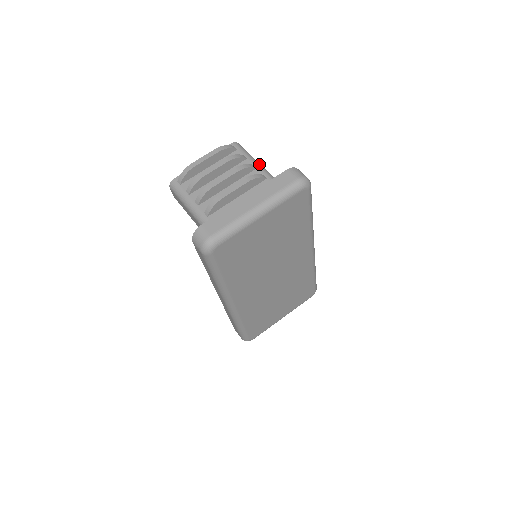
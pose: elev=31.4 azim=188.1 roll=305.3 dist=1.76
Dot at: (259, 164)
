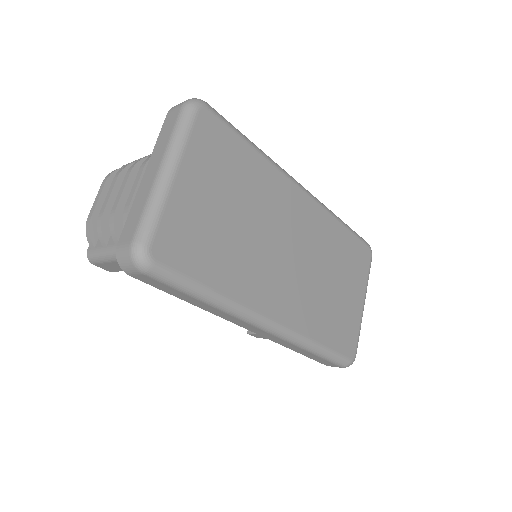
Dot at: occluded
